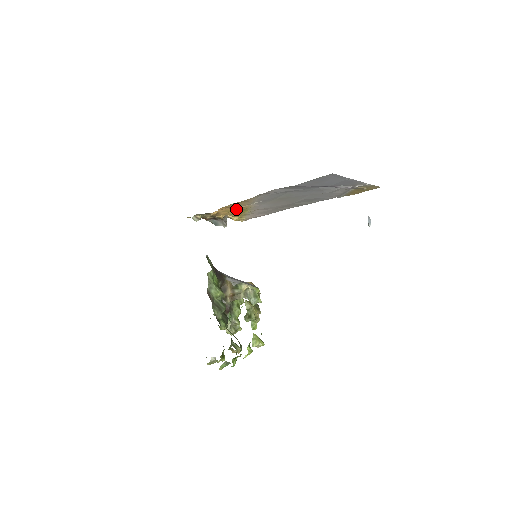
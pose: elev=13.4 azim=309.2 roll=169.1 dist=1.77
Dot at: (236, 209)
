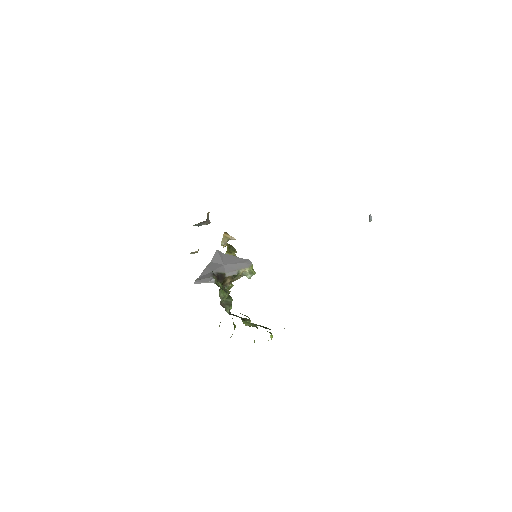
Dot at: occluded
